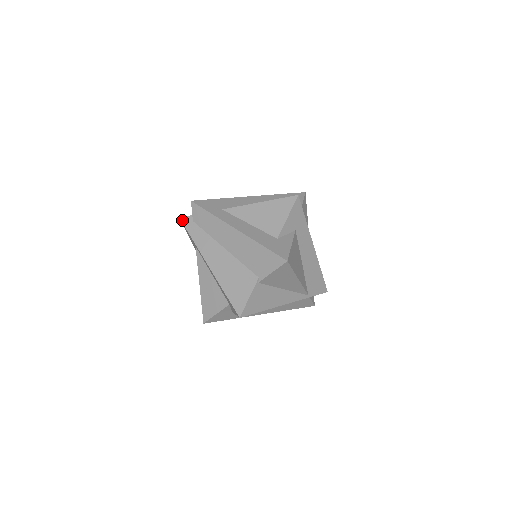
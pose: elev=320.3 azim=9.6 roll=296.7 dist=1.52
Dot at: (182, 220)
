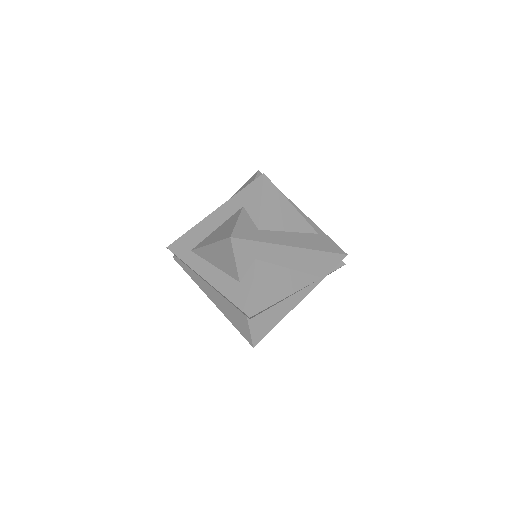
Dot at: (175, 260)
